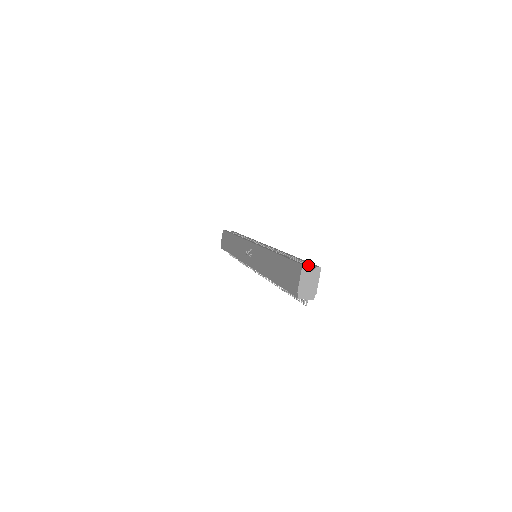
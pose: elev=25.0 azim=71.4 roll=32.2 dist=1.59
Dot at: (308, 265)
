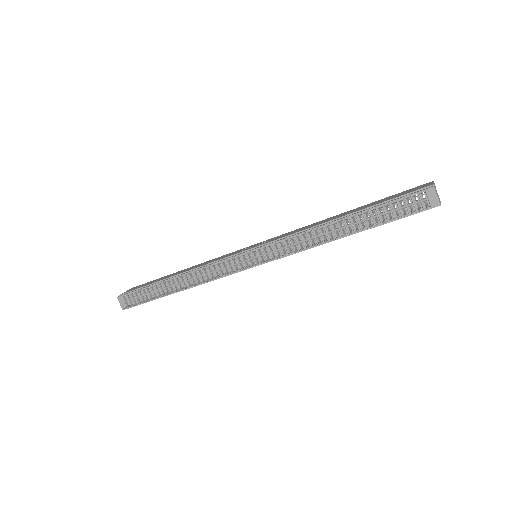
Dot at: occluded
